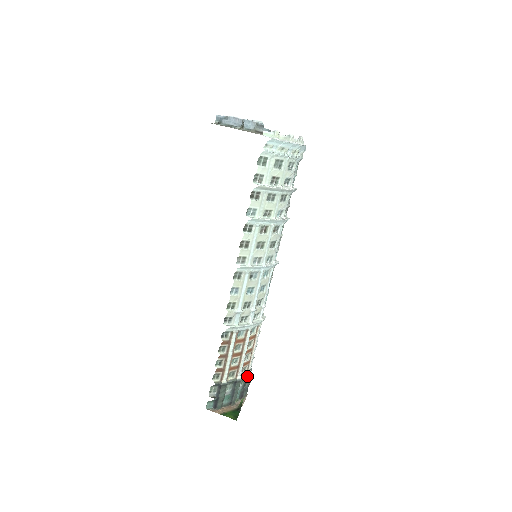
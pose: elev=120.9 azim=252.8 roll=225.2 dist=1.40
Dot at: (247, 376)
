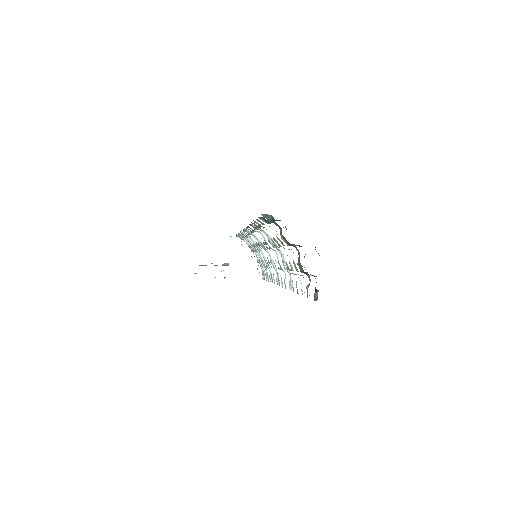
Dot at: (305, 273)
